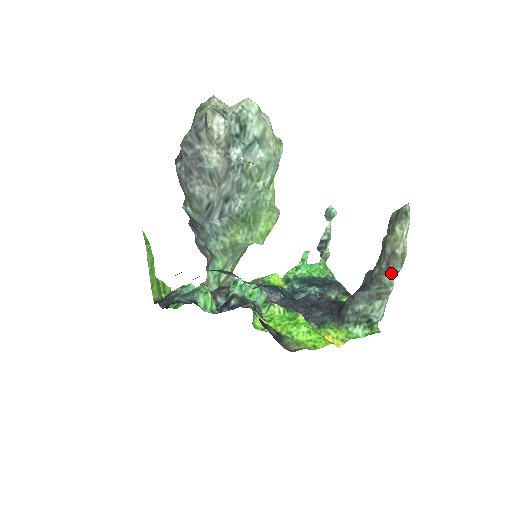
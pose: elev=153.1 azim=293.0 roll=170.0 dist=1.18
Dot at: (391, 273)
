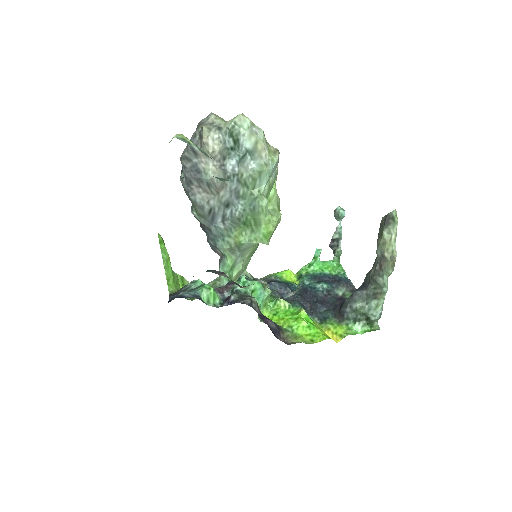
Dot at: (384, 275)
